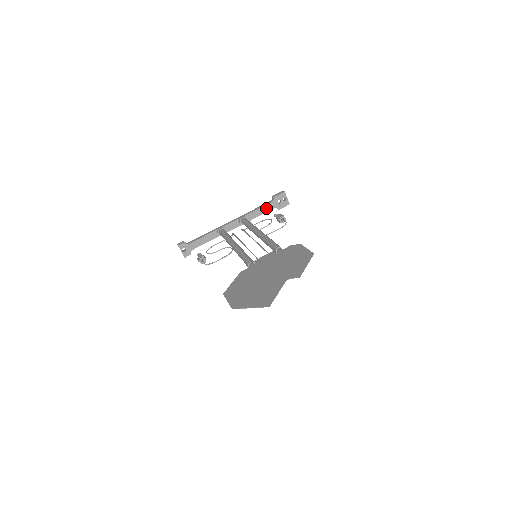
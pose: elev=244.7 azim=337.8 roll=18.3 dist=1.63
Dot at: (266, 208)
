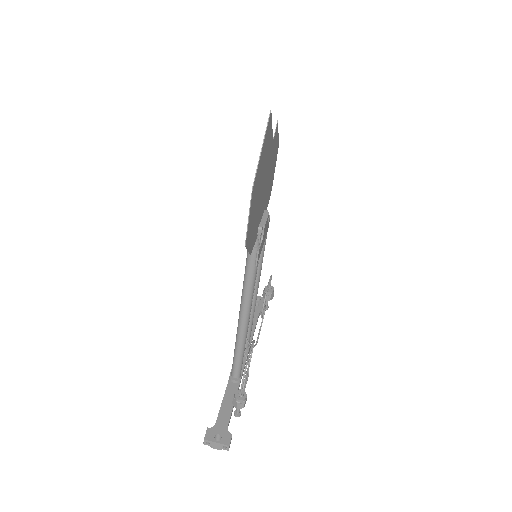
Dot at: occluded
